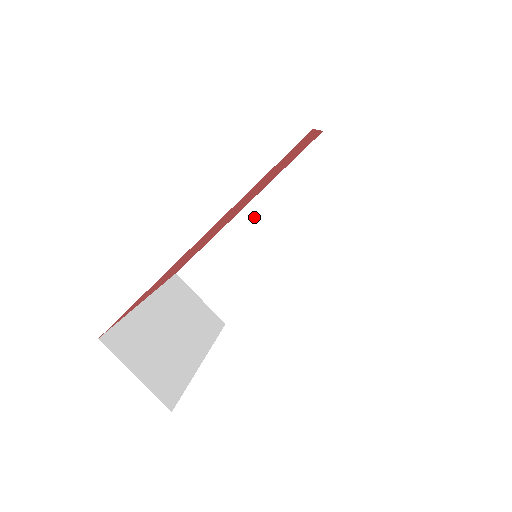
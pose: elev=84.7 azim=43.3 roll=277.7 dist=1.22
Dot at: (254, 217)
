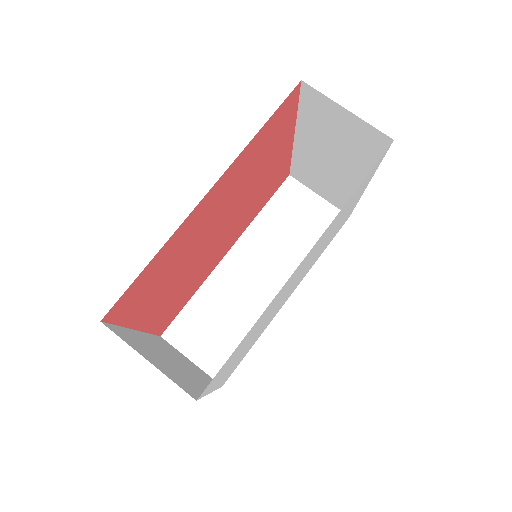
Dot at: (238, 260)
